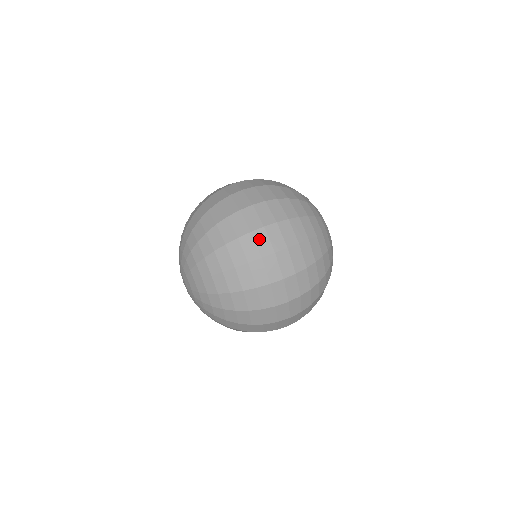
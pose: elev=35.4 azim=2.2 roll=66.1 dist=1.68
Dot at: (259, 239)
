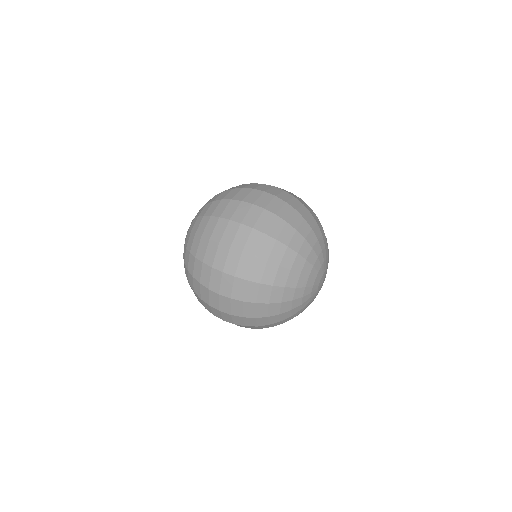
Dot at: (214, 277)
